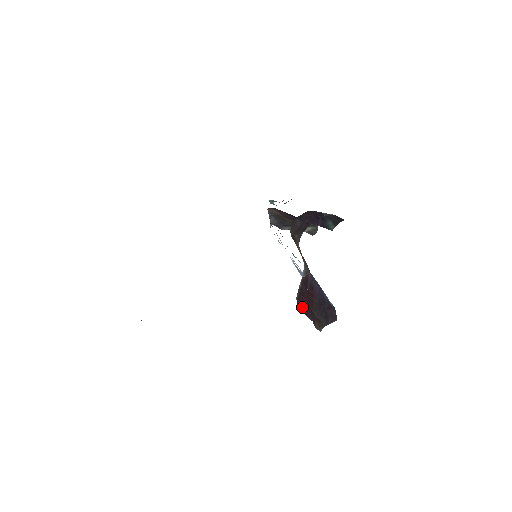
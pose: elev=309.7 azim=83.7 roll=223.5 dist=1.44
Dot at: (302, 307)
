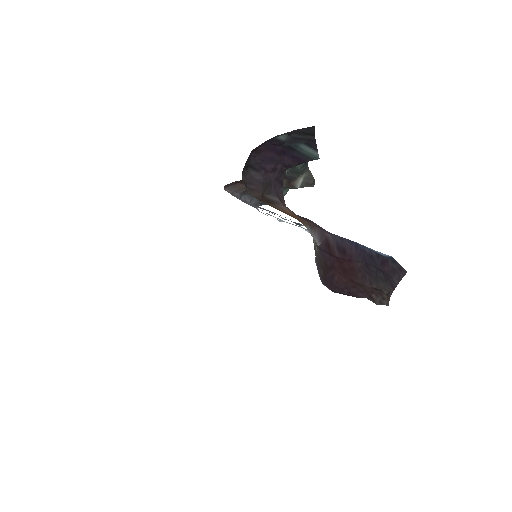
Dot at: (339, 287)
